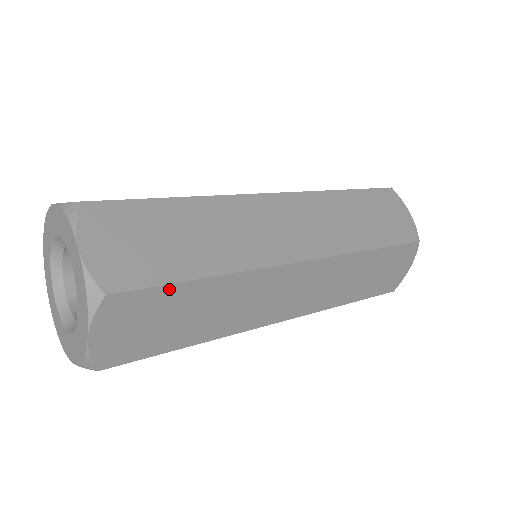
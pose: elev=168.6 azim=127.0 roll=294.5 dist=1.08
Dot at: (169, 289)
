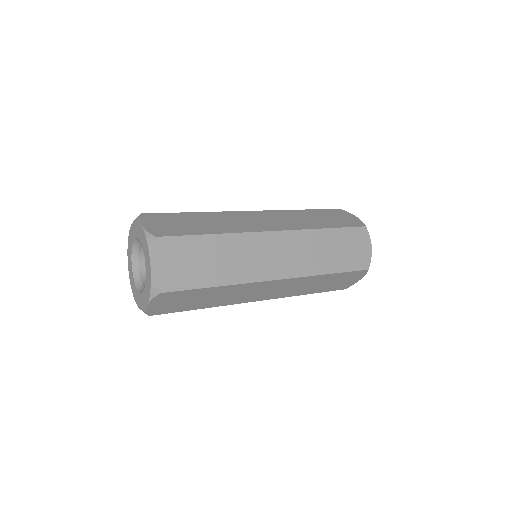
Dot at: (190, 239)
